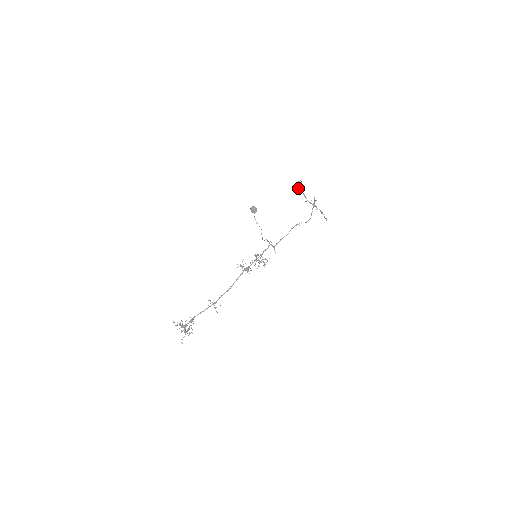
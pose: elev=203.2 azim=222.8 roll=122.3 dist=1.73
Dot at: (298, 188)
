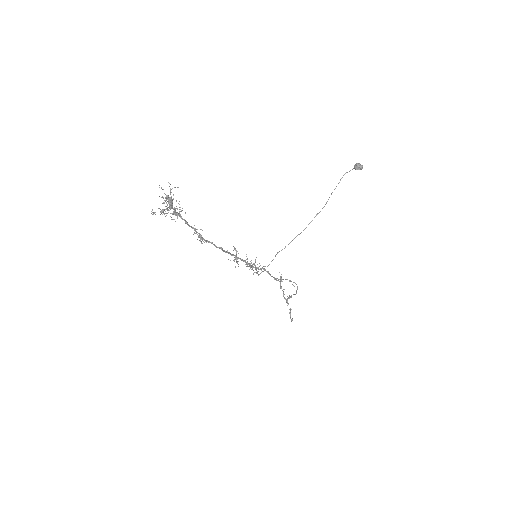
Dot at: occluded
